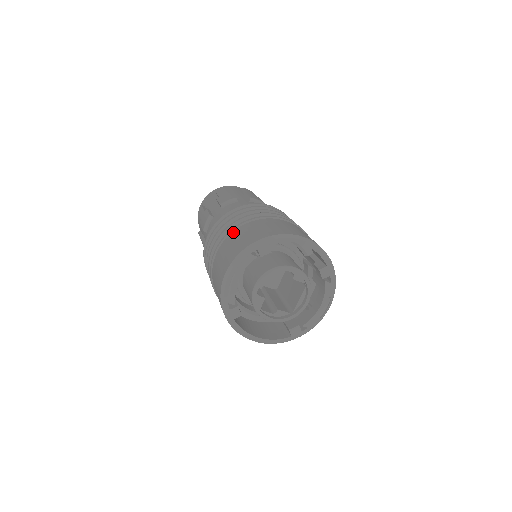
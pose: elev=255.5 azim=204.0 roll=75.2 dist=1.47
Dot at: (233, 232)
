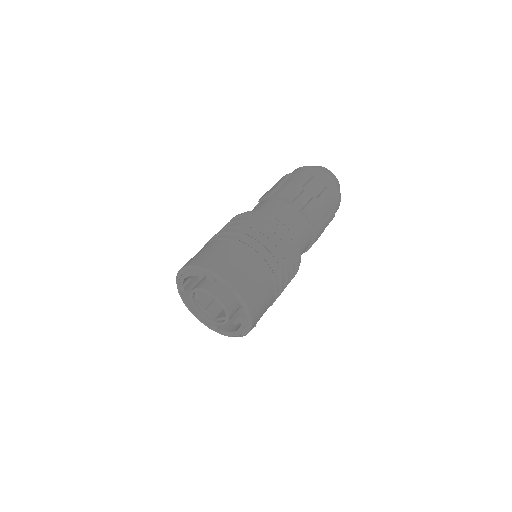
Dot at: (225, 241)
